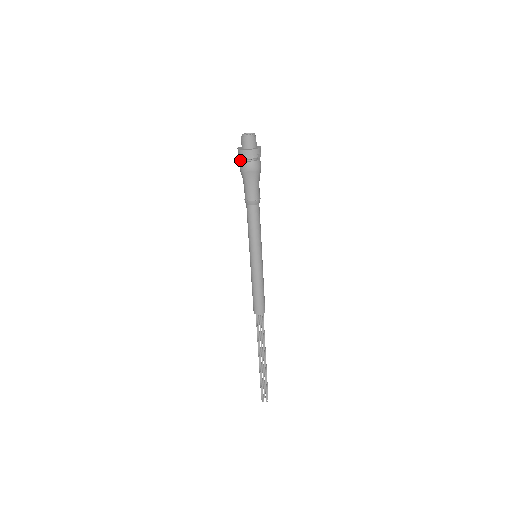
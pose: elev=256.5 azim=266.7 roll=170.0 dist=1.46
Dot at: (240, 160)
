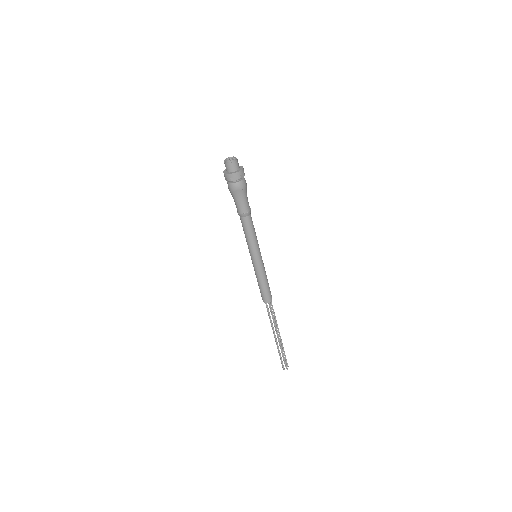
Dot at: (227, 181)
